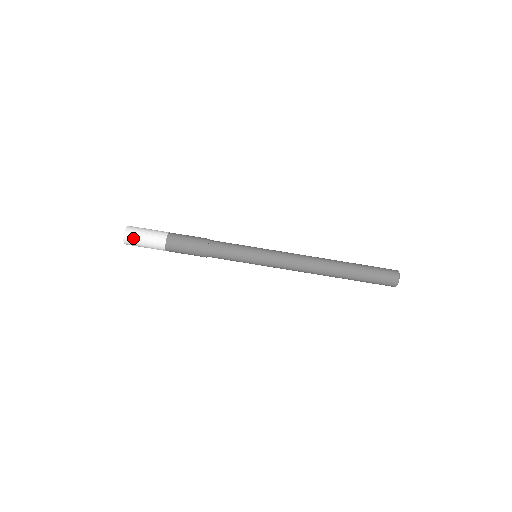
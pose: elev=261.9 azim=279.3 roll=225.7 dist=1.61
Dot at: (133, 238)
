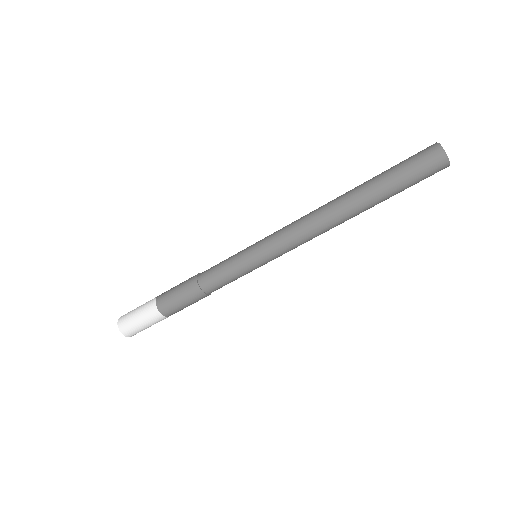
Dot at: (132, 331)
